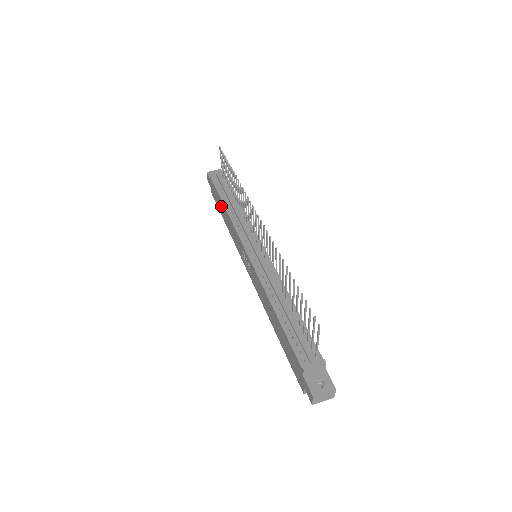
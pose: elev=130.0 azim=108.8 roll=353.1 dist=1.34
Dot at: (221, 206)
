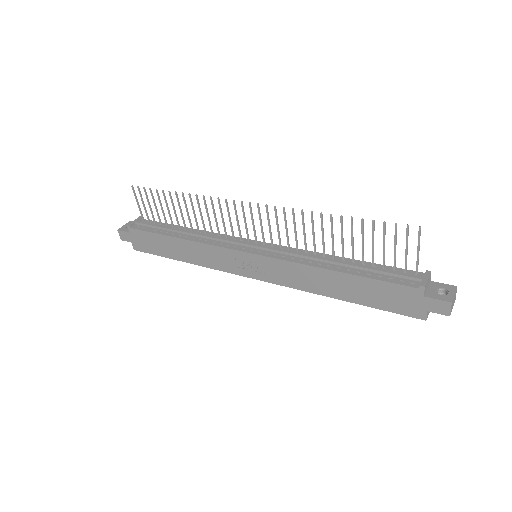
Dot at: (168, 245)
